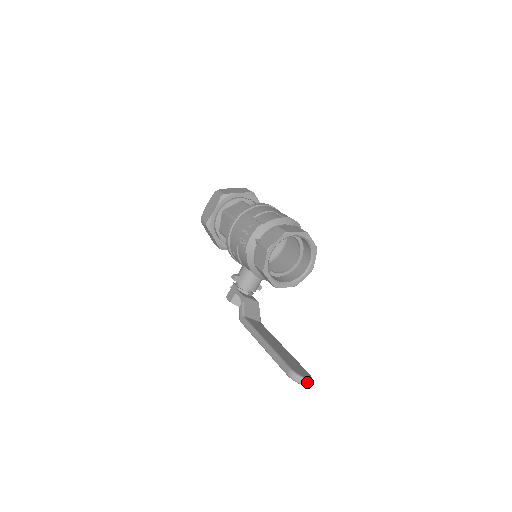
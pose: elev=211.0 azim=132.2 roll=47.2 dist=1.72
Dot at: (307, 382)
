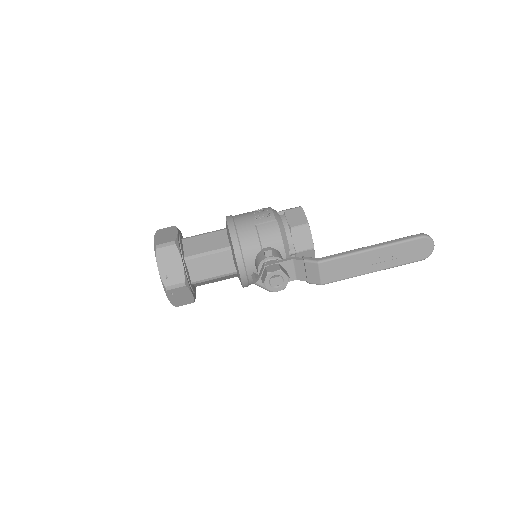
Dot at: (433, 245)
